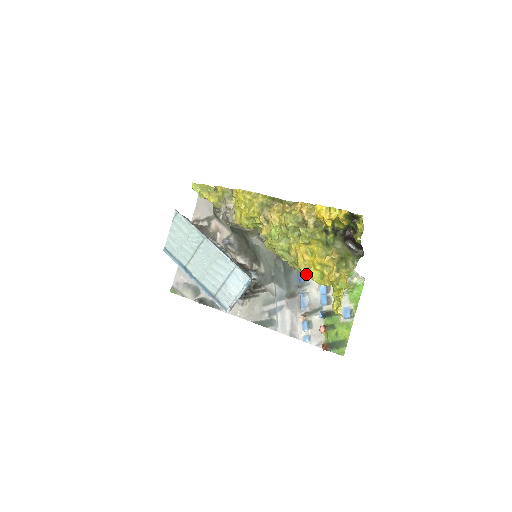
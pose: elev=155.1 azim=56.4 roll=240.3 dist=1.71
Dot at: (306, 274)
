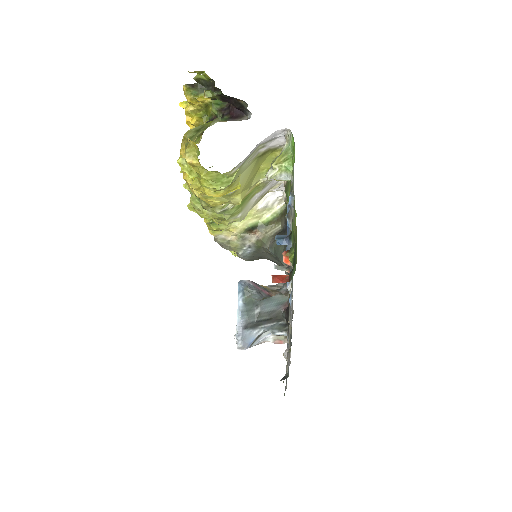
Dot at: (203, 196)
